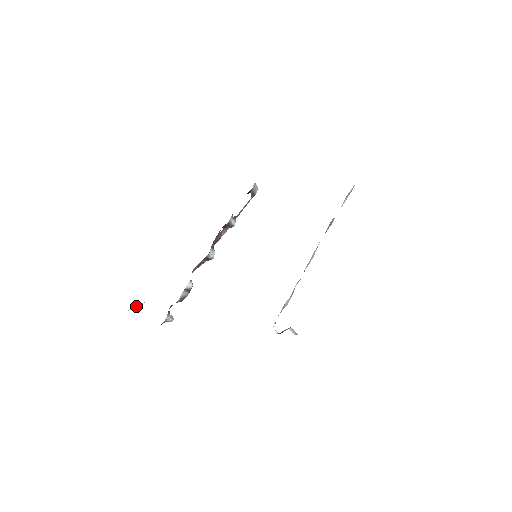
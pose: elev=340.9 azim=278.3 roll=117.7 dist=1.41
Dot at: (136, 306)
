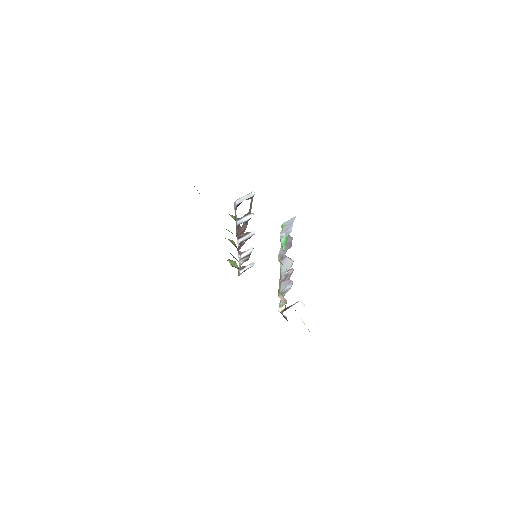
Dot at: occluded
